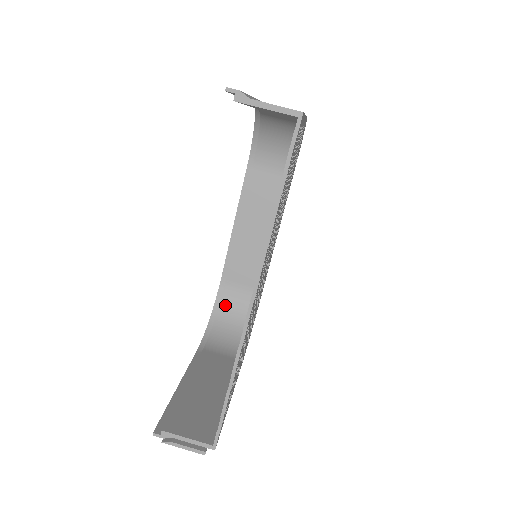
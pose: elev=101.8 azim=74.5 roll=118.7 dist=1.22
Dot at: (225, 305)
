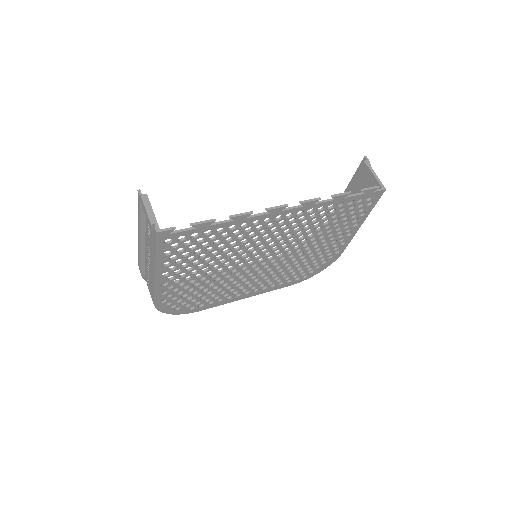
Dot at: occluded
